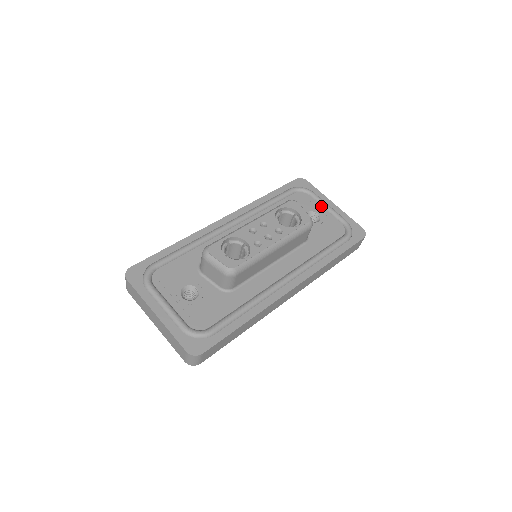
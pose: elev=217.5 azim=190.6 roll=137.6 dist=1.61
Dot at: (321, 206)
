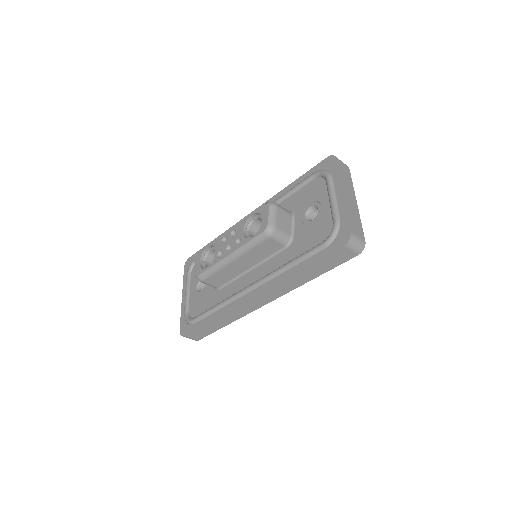
Dot at: (327, 197)
